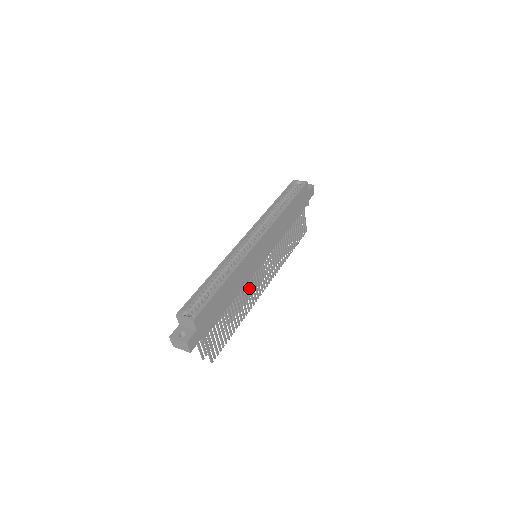
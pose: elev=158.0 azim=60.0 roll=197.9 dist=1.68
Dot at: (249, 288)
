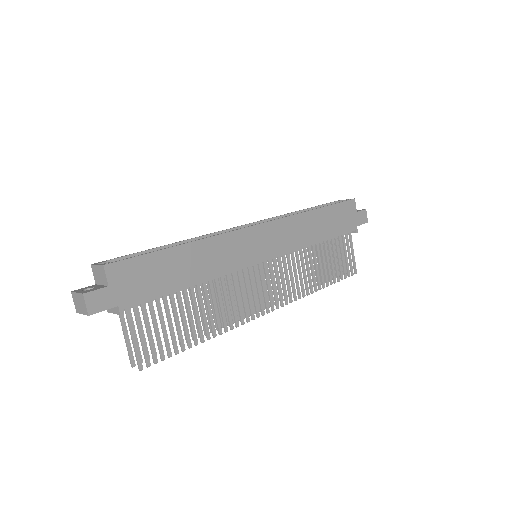
Dot at: (235, 291)
